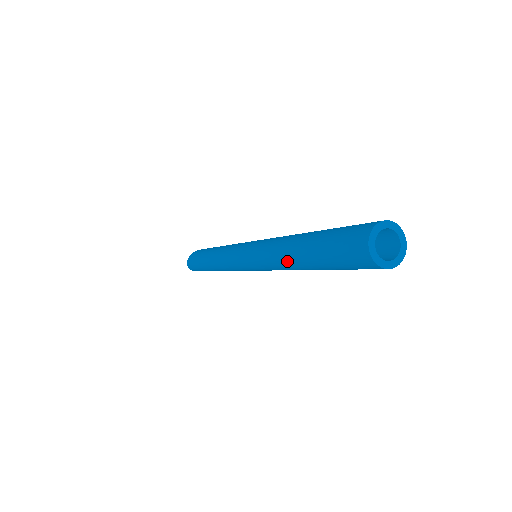
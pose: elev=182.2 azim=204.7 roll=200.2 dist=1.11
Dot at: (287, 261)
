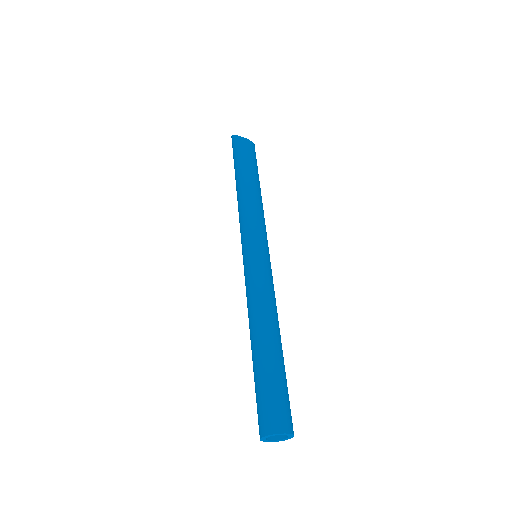
Dot at: (250, 330)
